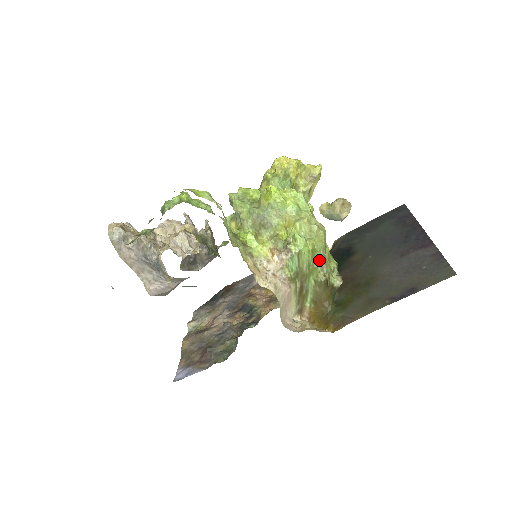
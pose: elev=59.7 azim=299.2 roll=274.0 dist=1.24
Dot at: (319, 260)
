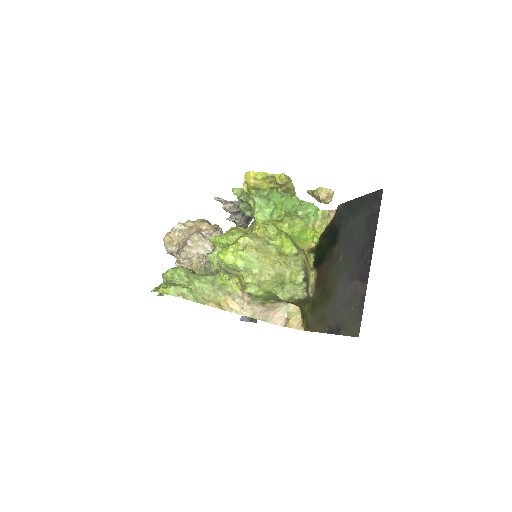
Dot at: (276, 294)
